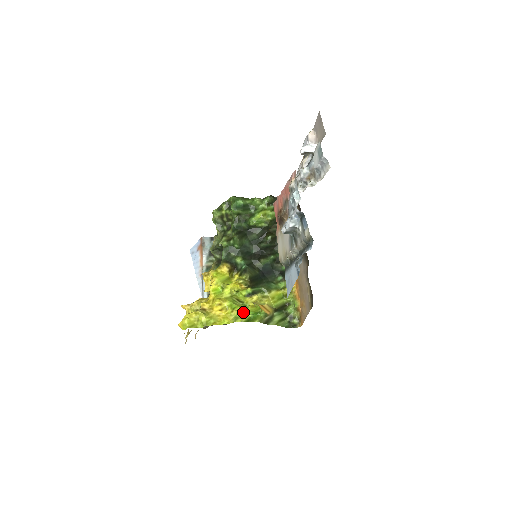
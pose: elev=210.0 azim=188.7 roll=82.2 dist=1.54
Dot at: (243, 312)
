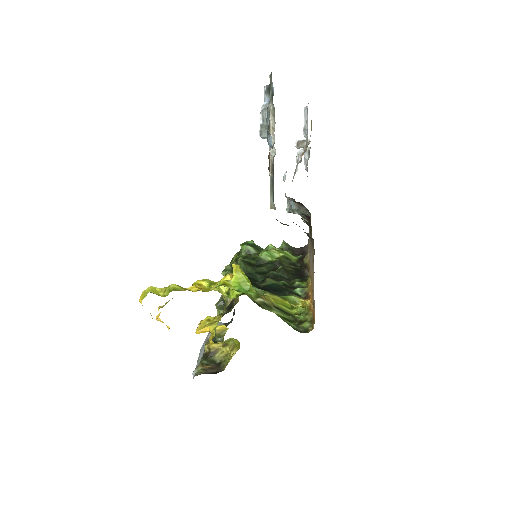
Dot at: (225, 283)
